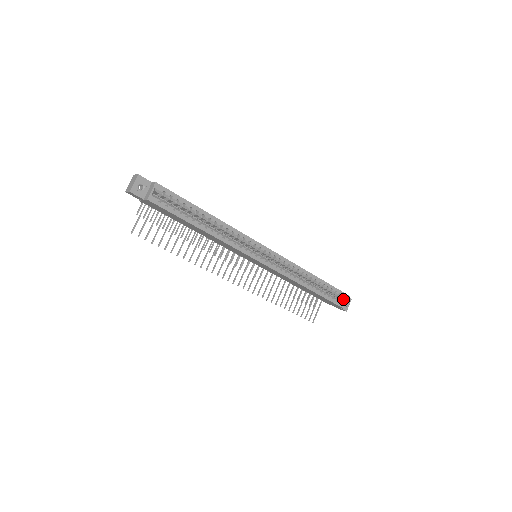
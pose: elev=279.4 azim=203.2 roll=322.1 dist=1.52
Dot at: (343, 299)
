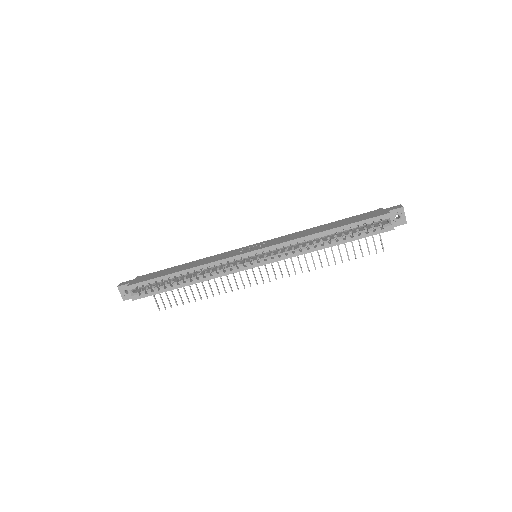
Dot at: (386, 220)
